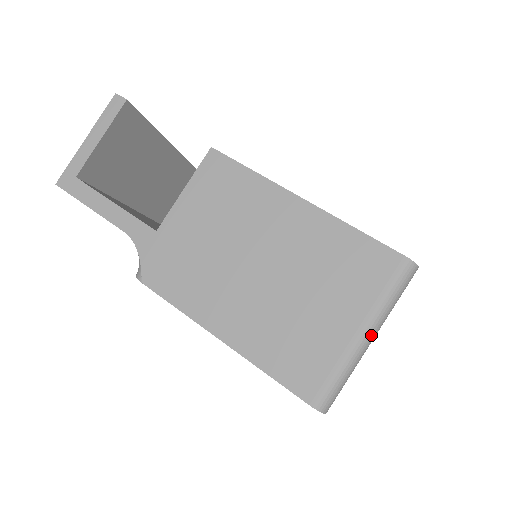
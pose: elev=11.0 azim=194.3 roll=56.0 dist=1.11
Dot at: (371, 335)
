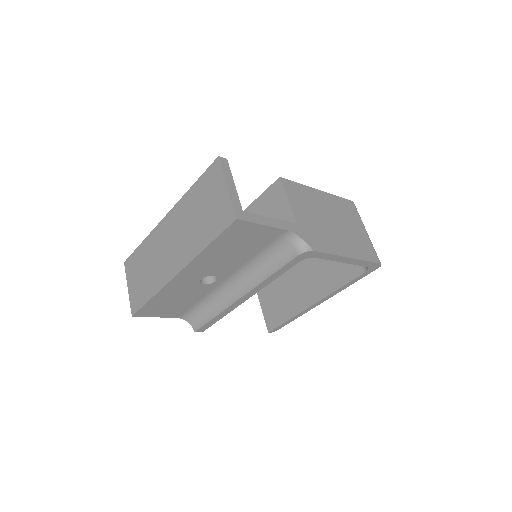
Dot at: occluded
